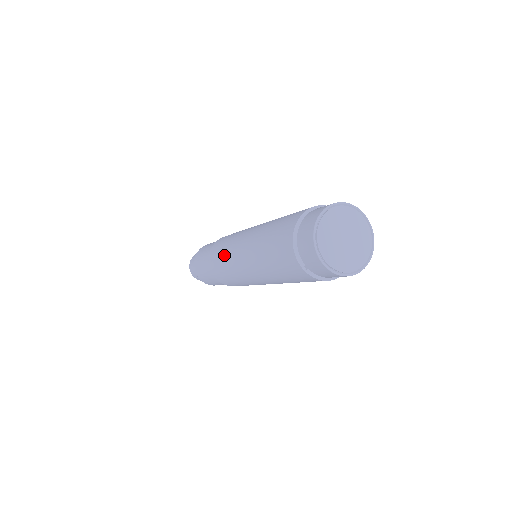
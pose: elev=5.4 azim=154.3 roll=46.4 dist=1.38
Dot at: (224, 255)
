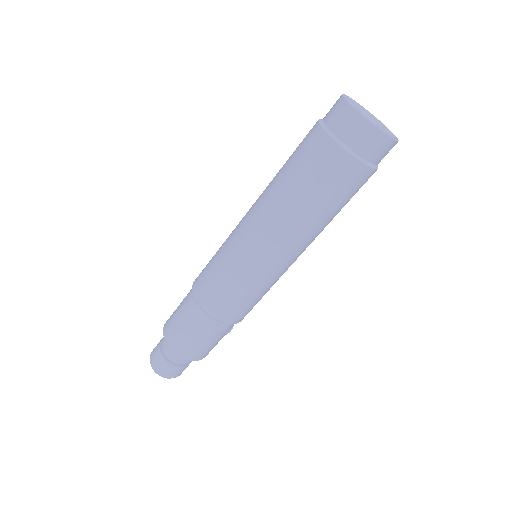
Dot at: occluded
